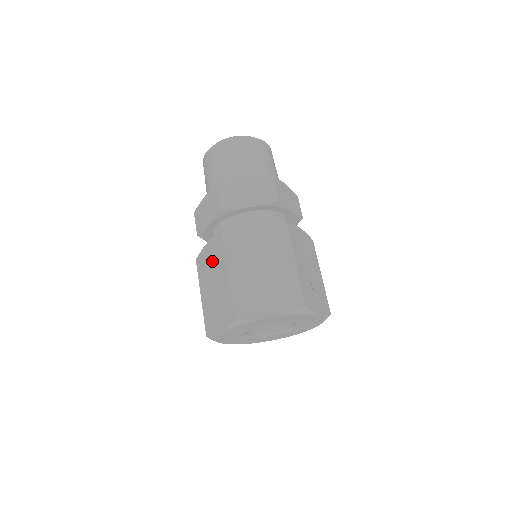
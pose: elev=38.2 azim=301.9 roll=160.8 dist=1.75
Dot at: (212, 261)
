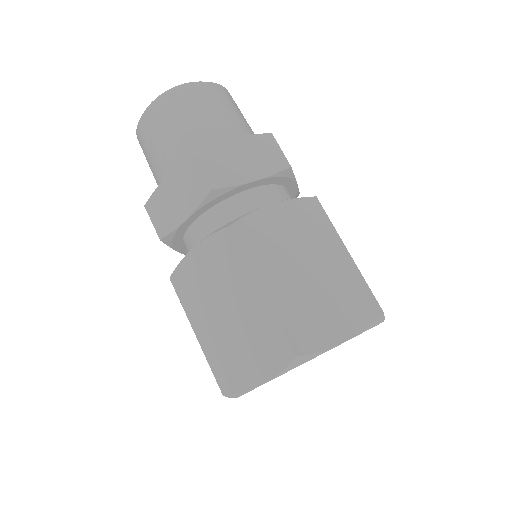
Dot at: (214, 274)
